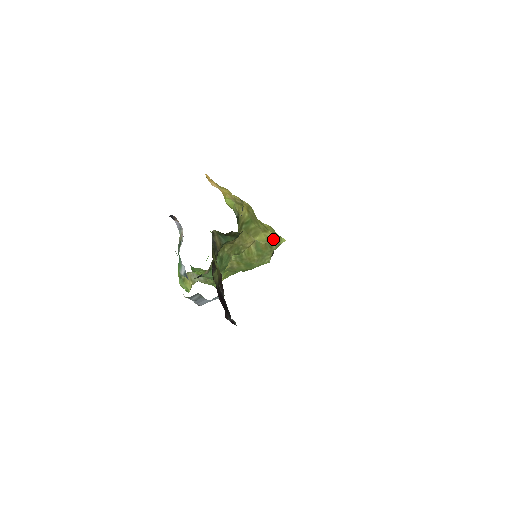
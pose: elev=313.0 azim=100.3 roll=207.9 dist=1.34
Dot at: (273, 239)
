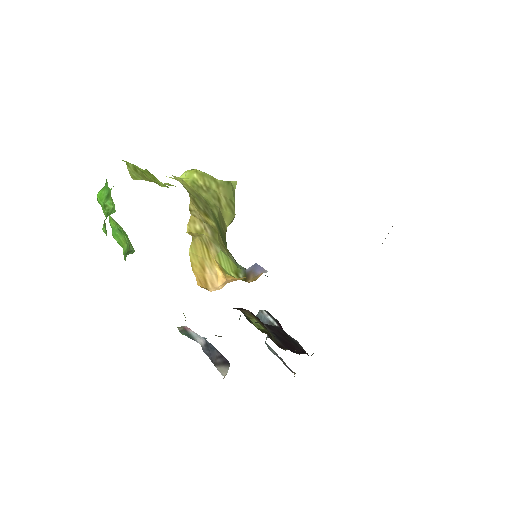
Dot at: (228, 197)
